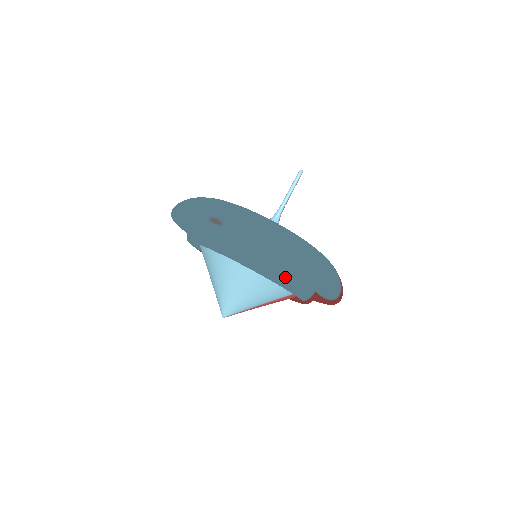
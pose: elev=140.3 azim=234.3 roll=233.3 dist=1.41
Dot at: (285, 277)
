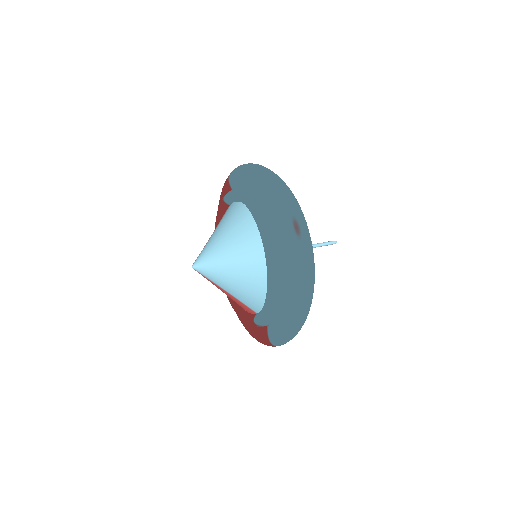
Dot at: (277, 304)
